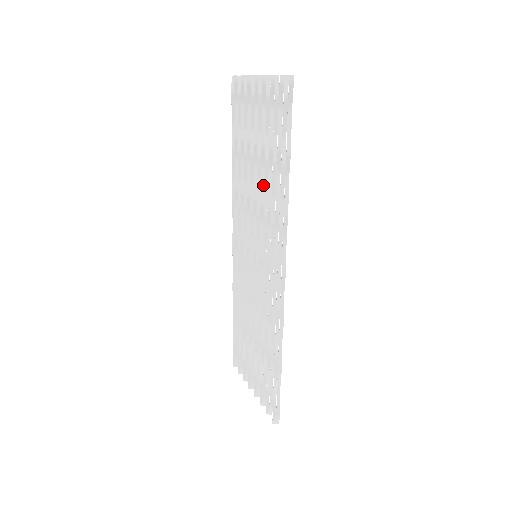
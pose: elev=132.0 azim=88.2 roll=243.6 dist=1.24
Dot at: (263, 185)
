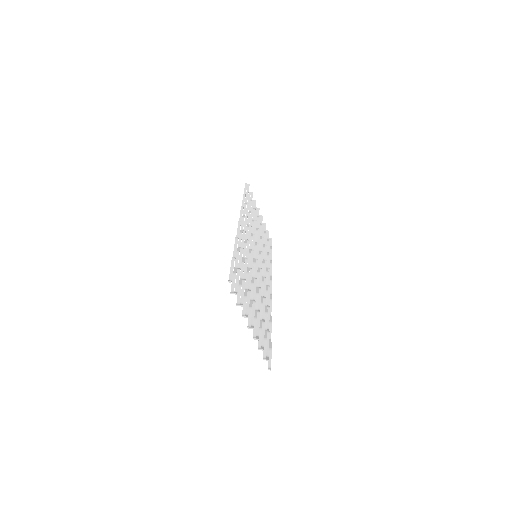
Dot at: occluded
